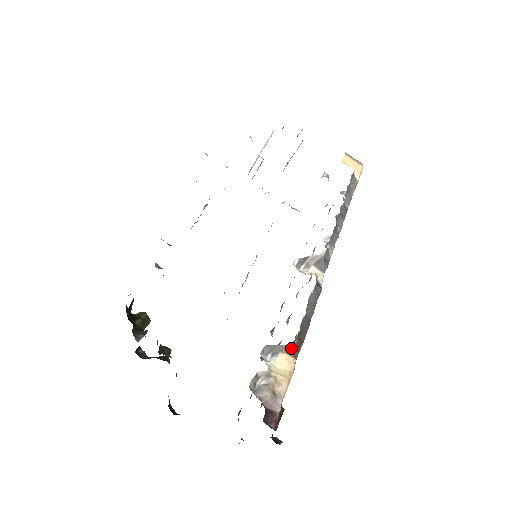
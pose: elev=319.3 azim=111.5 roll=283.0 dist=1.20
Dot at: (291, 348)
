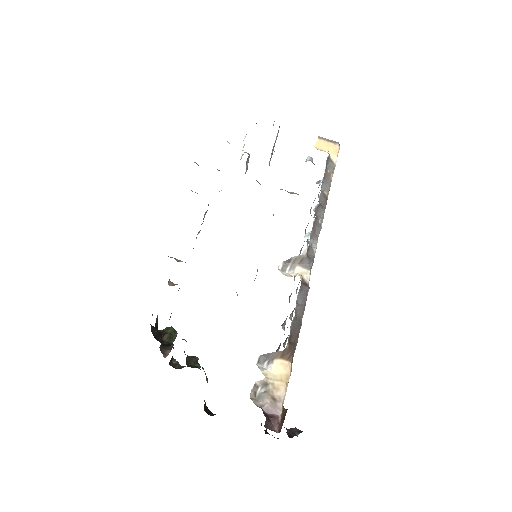
Dot at: (284, 353)
